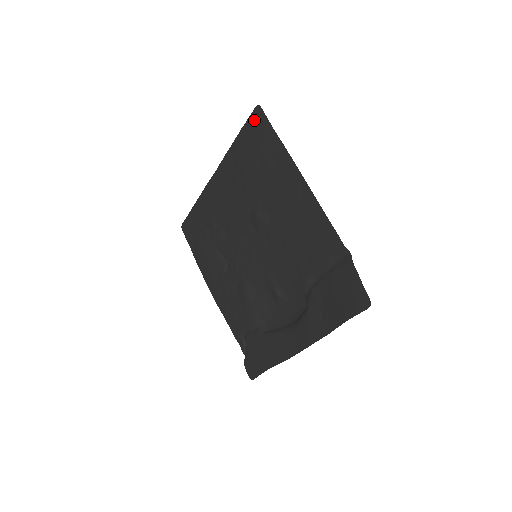
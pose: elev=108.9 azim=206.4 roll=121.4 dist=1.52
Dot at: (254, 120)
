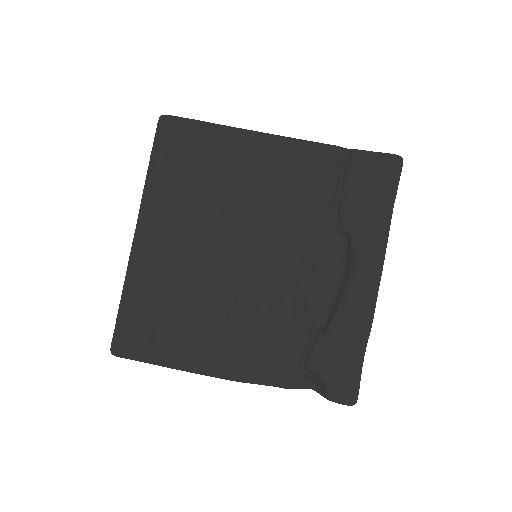
Dot at: (165, 131)
